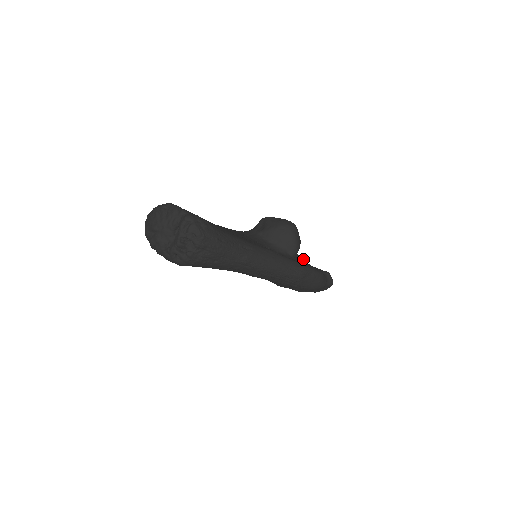
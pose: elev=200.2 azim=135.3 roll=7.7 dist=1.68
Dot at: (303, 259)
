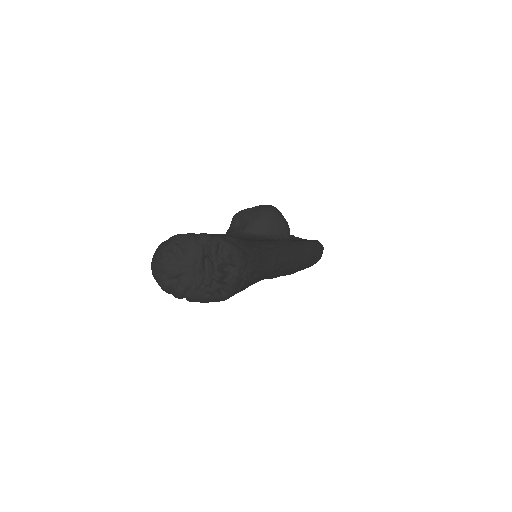
Dot at: occluded
